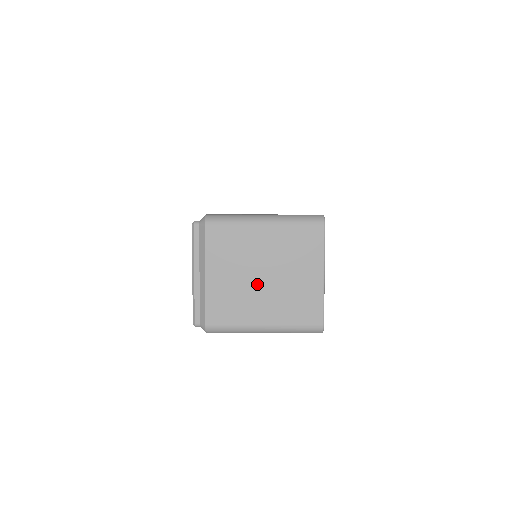
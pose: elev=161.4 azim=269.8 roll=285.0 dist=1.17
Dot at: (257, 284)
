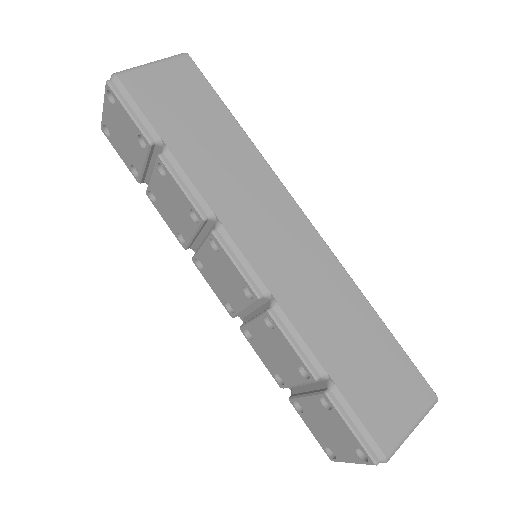
Dot at: occluded
